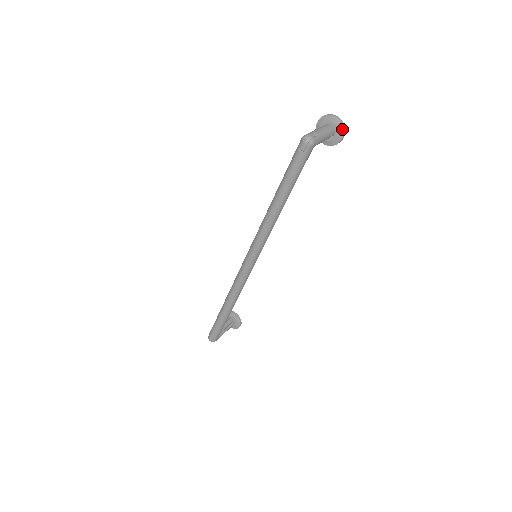
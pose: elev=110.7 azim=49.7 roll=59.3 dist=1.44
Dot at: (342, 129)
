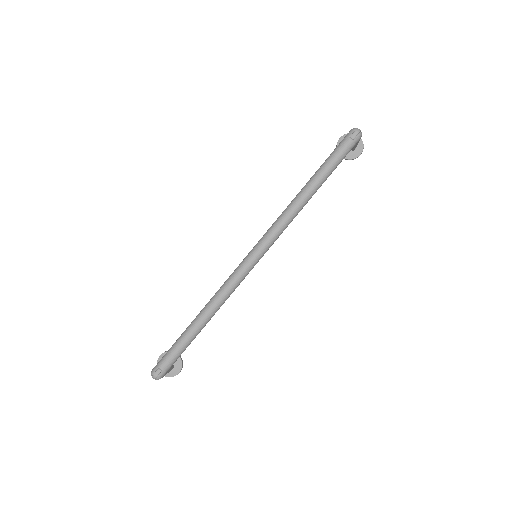
Dot at: (363, 146)
